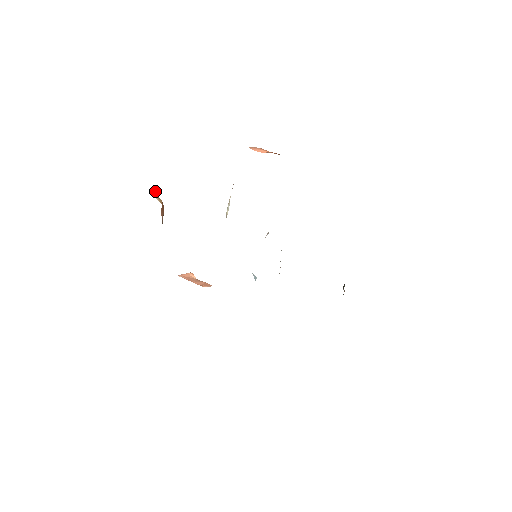
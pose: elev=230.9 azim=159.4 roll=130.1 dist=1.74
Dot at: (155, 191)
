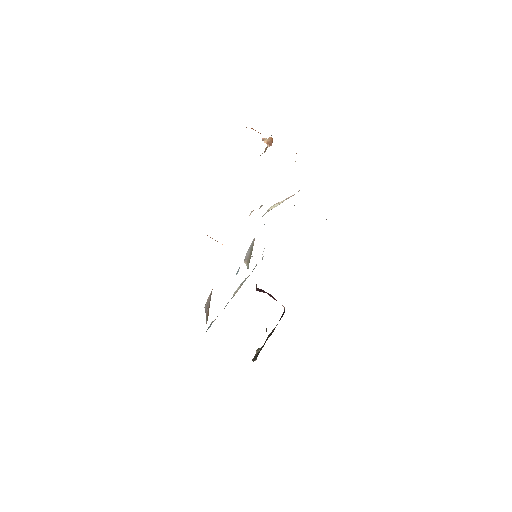
Dot at: (264, 139)
